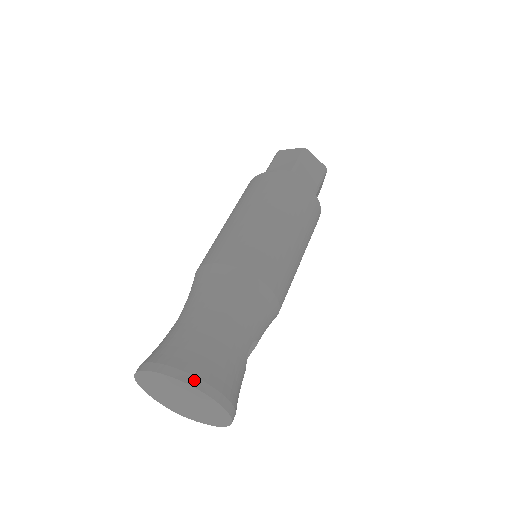
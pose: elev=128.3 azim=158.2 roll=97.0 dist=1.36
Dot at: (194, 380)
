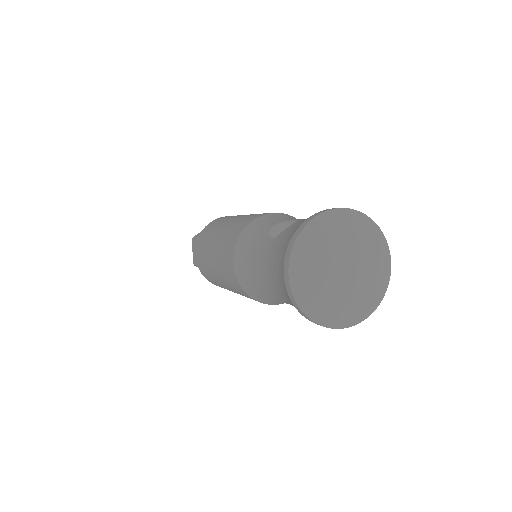
Dot at: occluded
